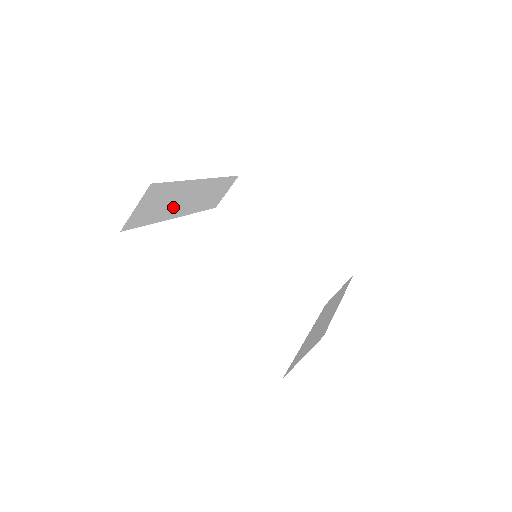
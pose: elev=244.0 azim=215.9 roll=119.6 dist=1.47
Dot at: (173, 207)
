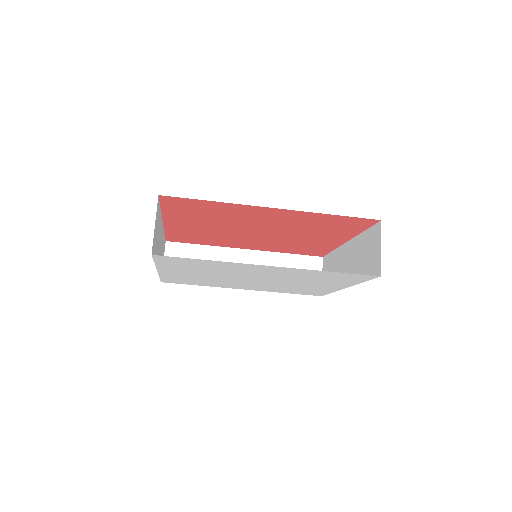
Dot at: occluded
